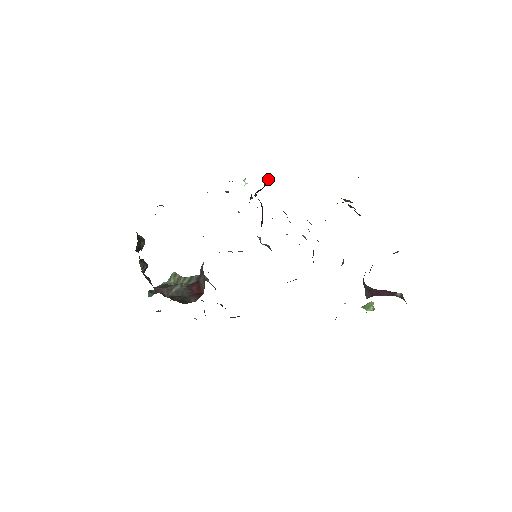
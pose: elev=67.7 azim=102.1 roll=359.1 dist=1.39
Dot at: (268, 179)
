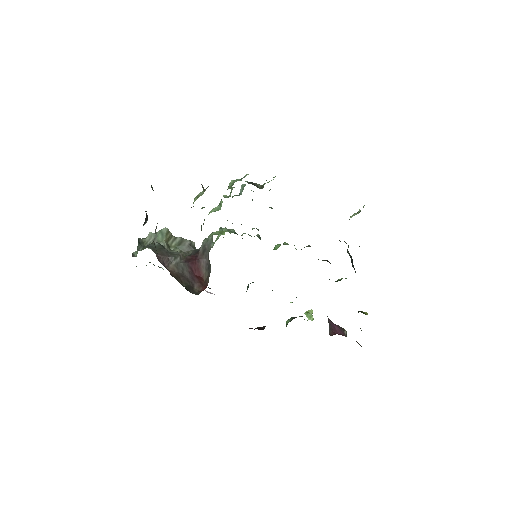
Dot at: occluded
